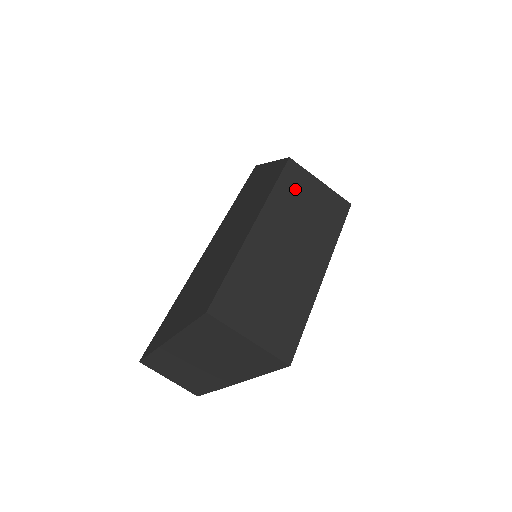
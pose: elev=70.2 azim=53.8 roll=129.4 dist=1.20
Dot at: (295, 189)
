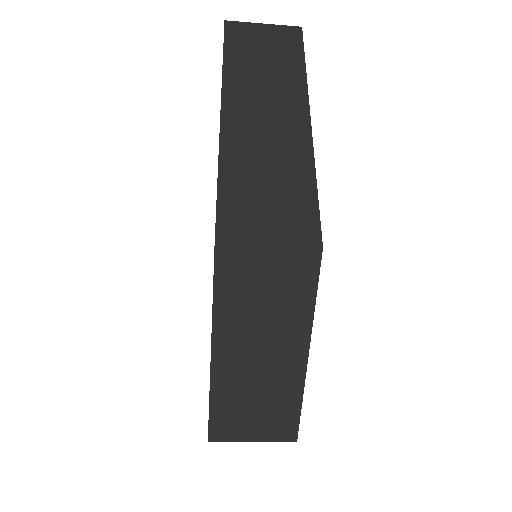
Dot at: (239, 282)
